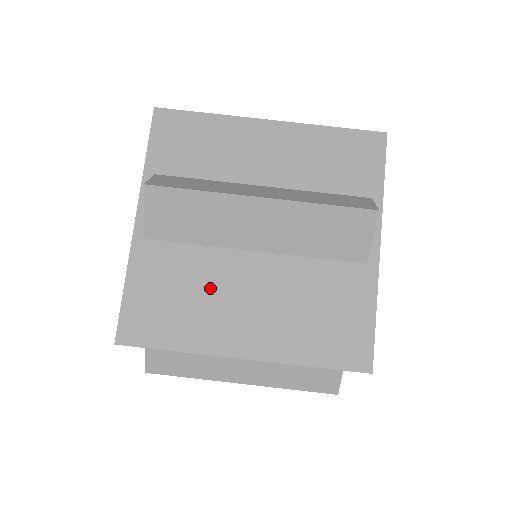
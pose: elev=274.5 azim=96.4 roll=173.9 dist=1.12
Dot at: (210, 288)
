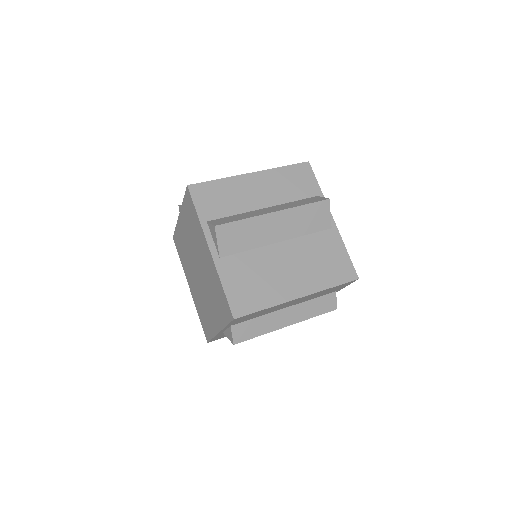
Dot at: occluded
